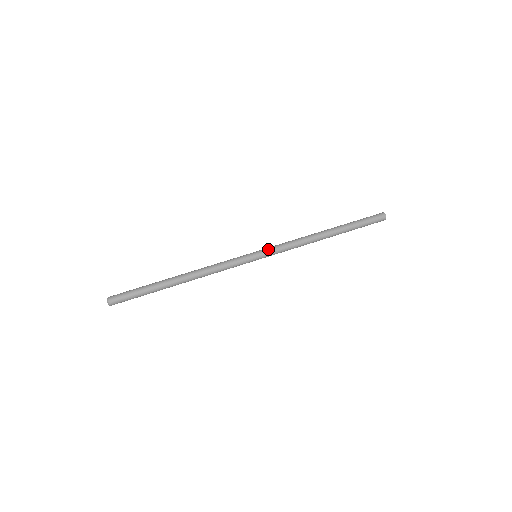
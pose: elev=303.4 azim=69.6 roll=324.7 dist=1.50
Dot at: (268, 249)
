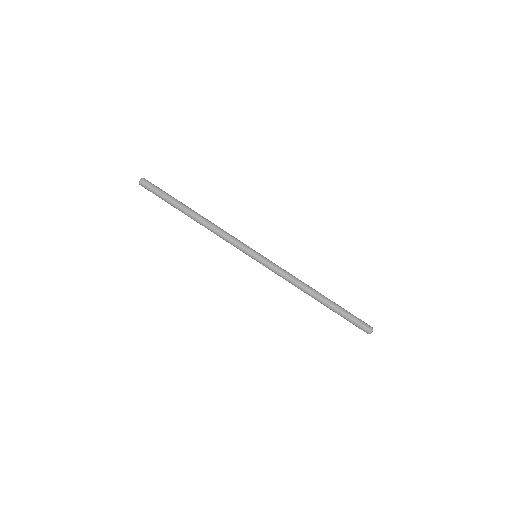
Dot at: (267, 261)
